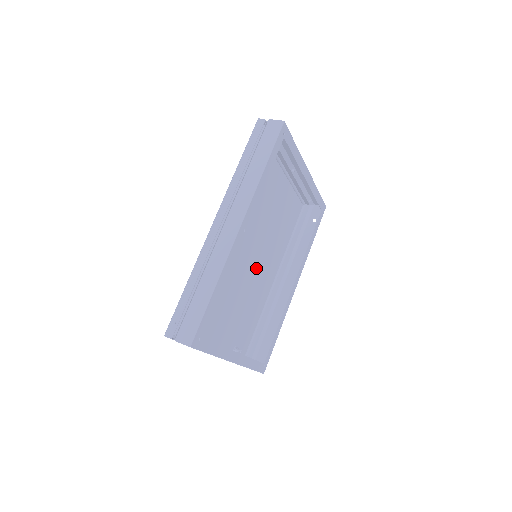
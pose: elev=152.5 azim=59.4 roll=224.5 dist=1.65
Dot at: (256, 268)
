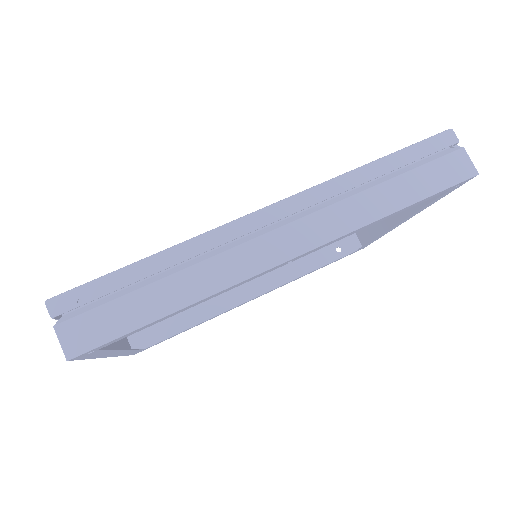
Dot at: occluded
